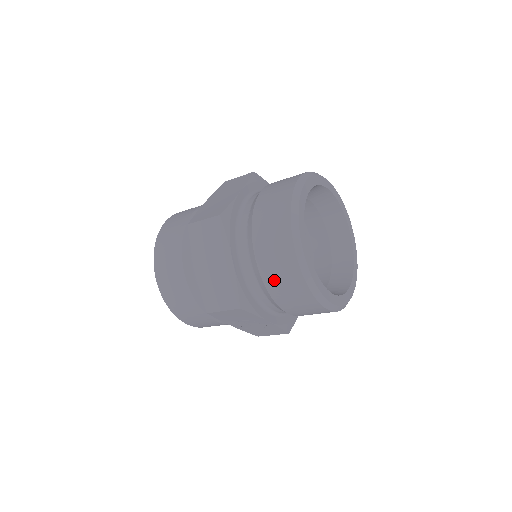
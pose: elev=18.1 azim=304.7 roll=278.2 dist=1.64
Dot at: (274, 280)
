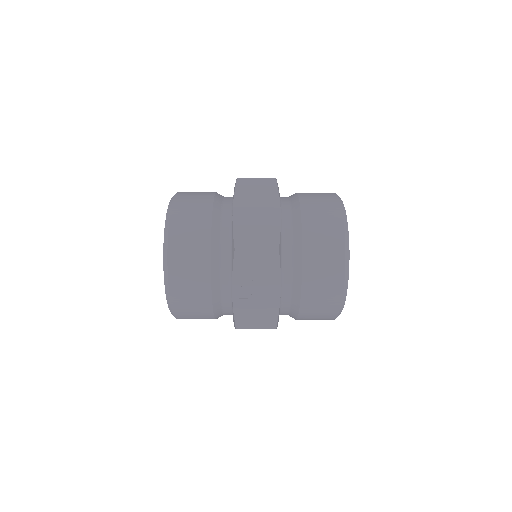
Dot at: (315, 239)
